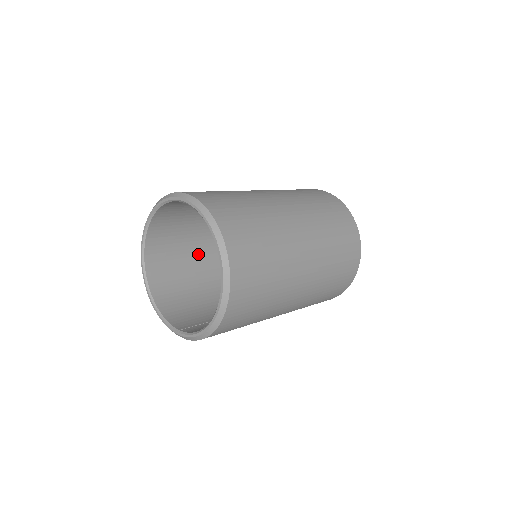
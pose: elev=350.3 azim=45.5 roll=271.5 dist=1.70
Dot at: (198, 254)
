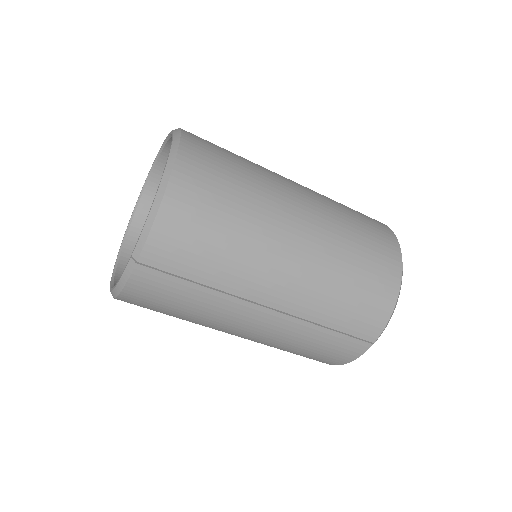
Dot at: occluded
